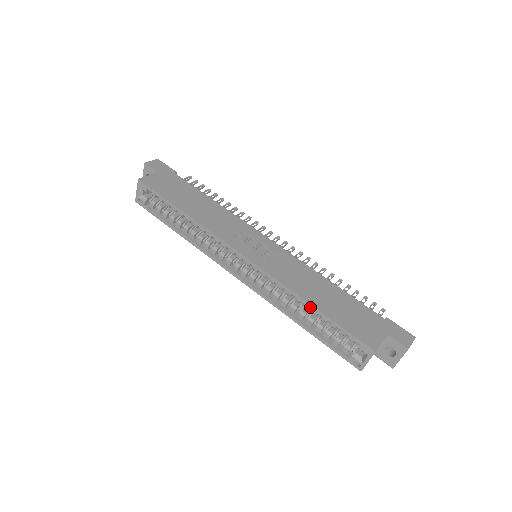
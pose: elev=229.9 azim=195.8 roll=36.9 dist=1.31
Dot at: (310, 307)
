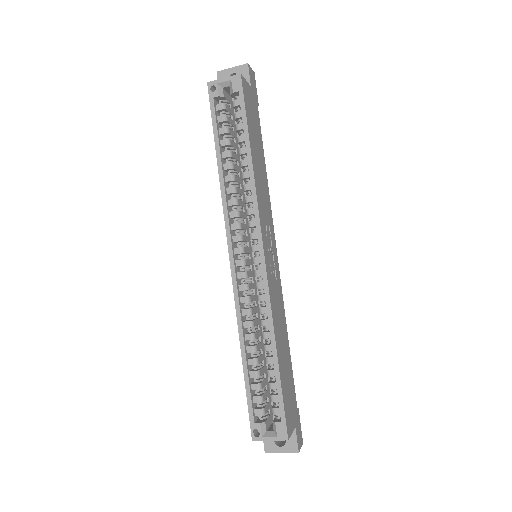
Dot at: (273, 354)
